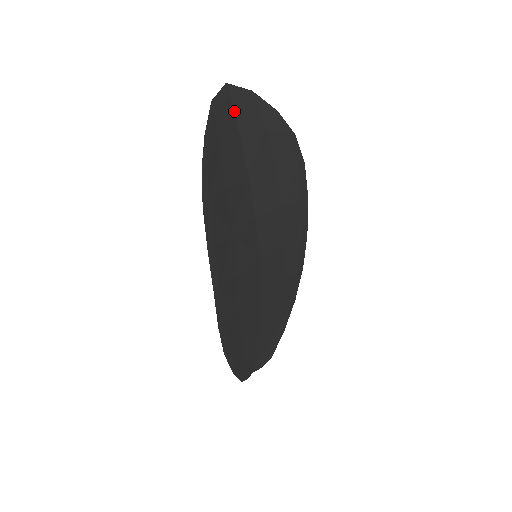
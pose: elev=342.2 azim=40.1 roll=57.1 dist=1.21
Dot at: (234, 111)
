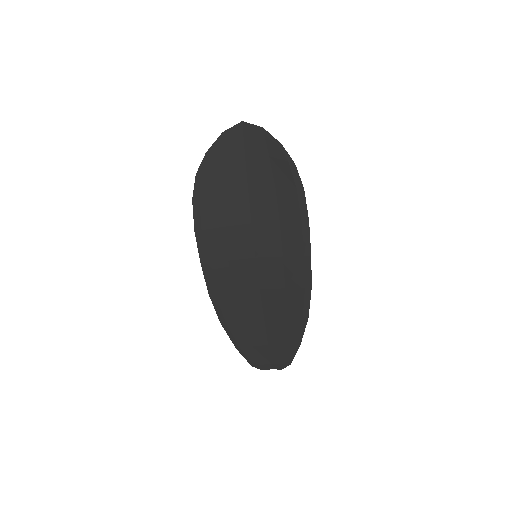
Dot at: (244, 141)
